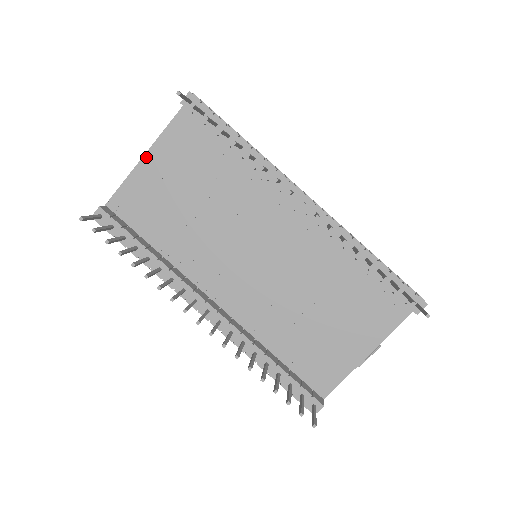
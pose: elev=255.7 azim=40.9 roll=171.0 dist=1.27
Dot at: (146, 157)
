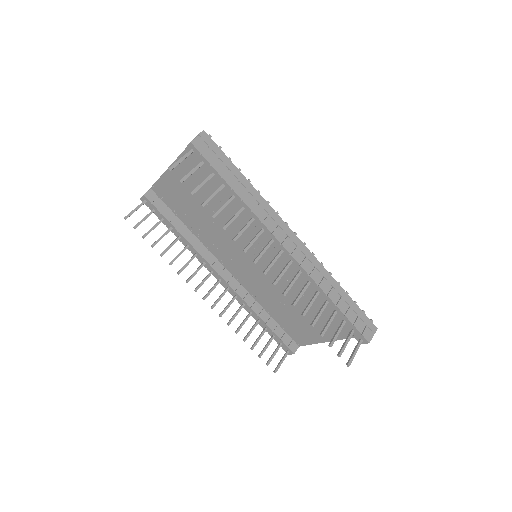
Dot at: occluded
